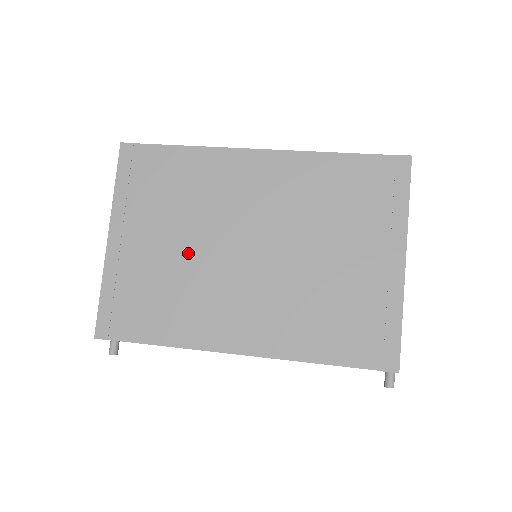
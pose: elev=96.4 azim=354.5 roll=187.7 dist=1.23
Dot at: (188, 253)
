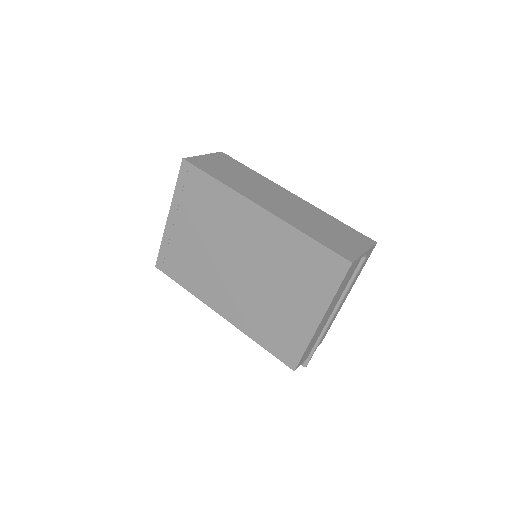
Dot at: (207, 249)
